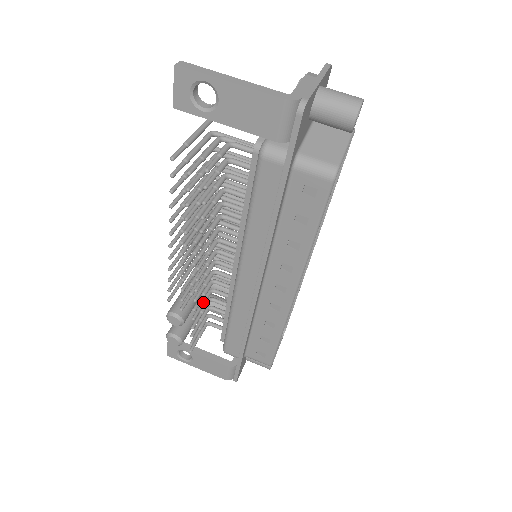
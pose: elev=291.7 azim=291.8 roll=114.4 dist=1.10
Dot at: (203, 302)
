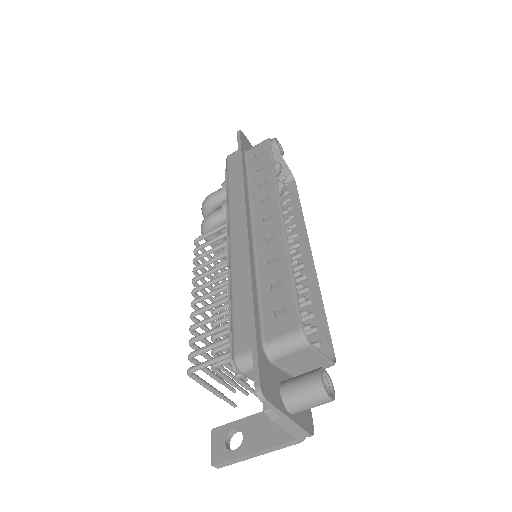
Dot at: occluded
